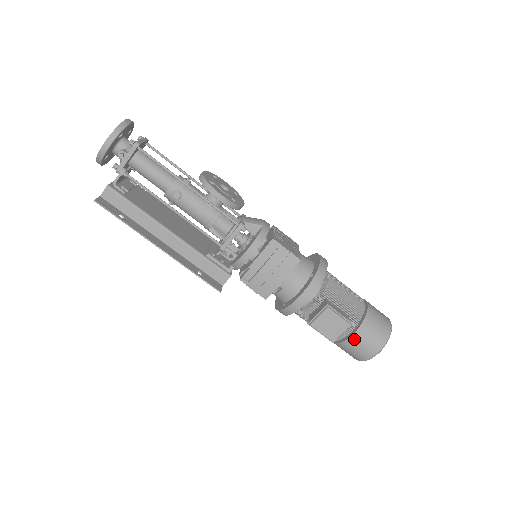
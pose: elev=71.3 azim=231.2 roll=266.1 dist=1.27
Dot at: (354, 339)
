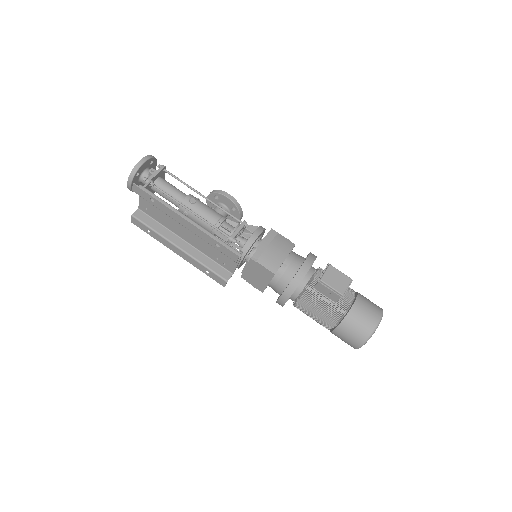
Dot at: (357, 306)
